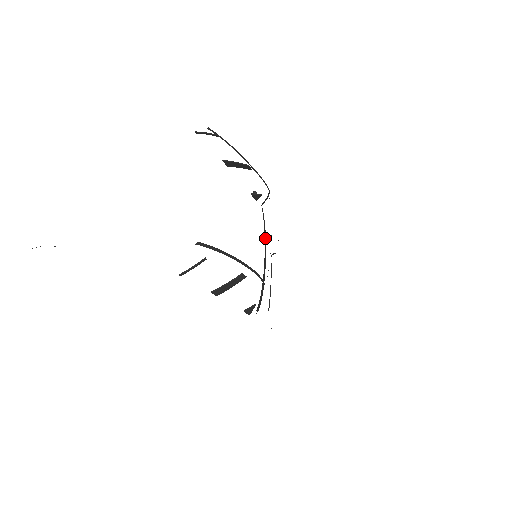
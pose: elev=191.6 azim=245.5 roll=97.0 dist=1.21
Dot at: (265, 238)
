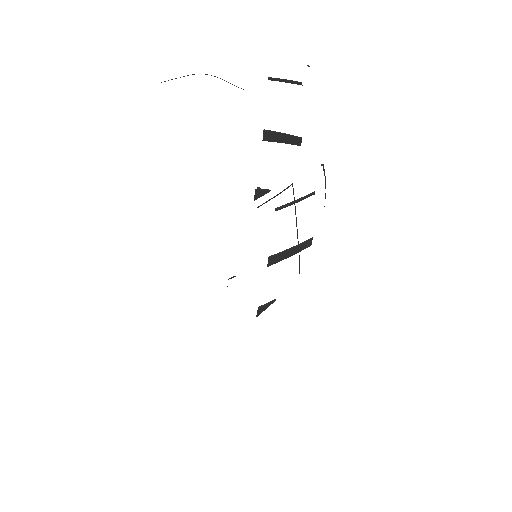
Dot at: occluded
